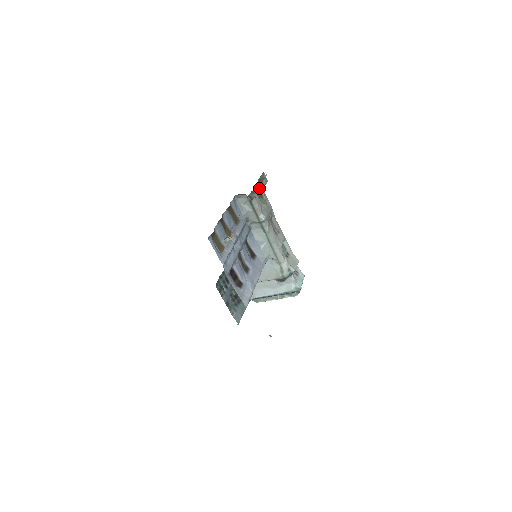
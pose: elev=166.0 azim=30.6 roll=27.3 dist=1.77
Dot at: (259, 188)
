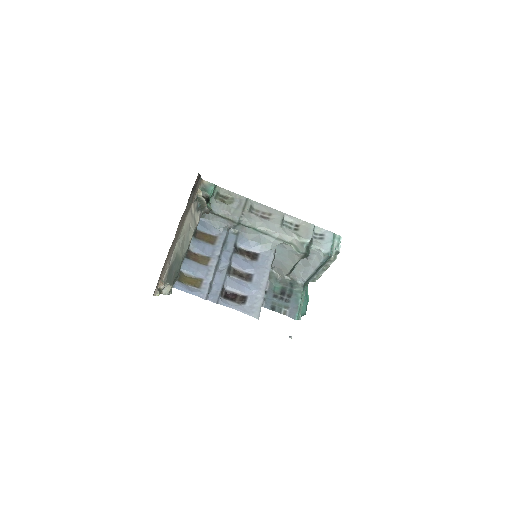
Dot at: (202, 202)
